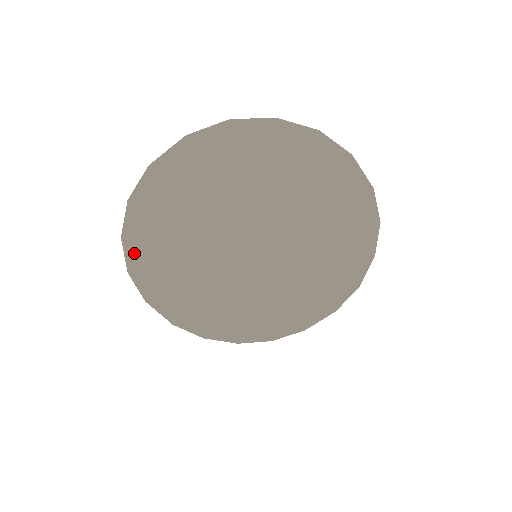
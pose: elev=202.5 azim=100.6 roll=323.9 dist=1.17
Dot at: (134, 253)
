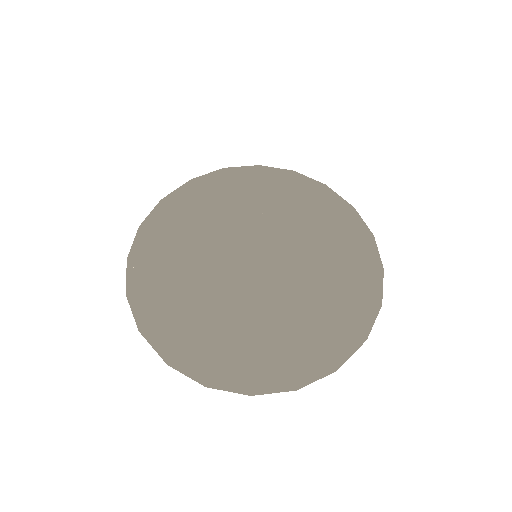
Dot at: (136, 273)
